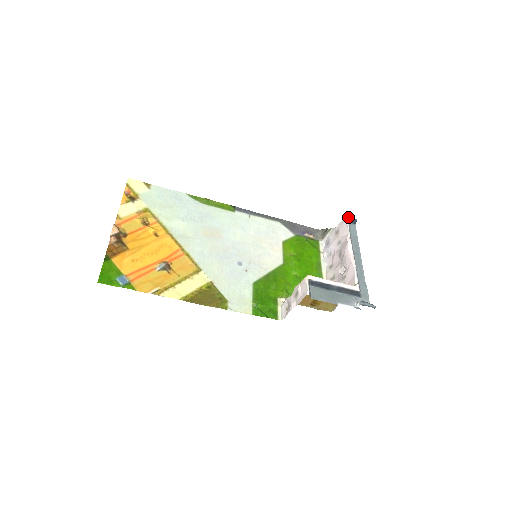
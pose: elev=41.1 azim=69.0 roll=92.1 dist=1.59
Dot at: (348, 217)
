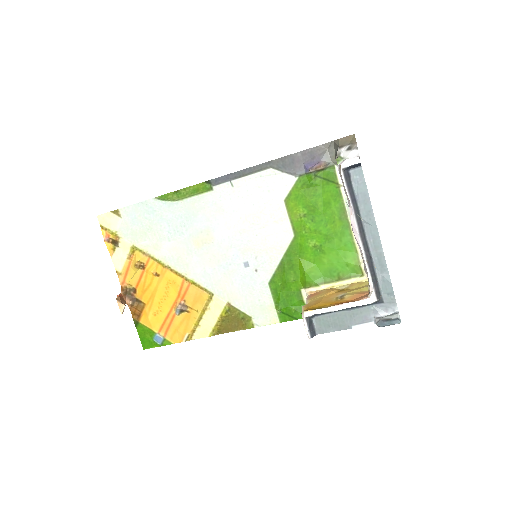
Dot at: (343, 169)
